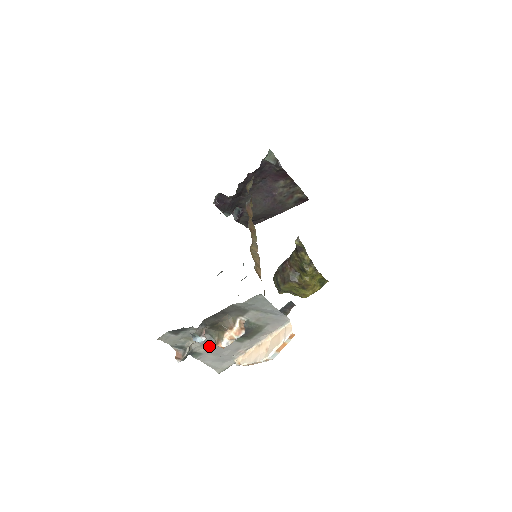
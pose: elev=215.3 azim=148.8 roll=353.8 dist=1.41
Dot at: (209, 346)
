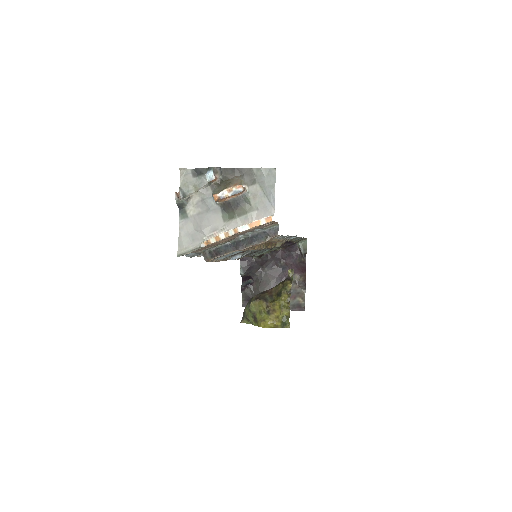
Dot at: (200, 210)
